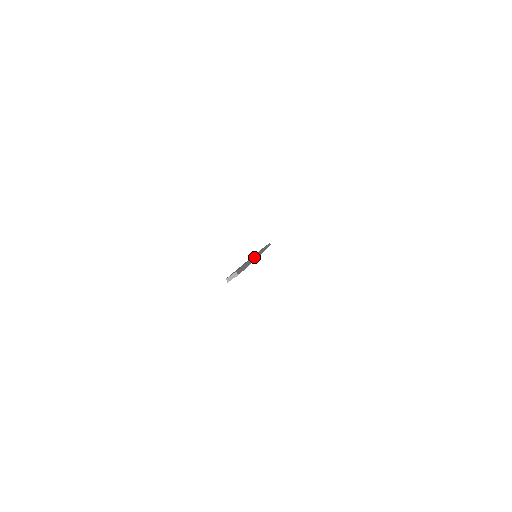
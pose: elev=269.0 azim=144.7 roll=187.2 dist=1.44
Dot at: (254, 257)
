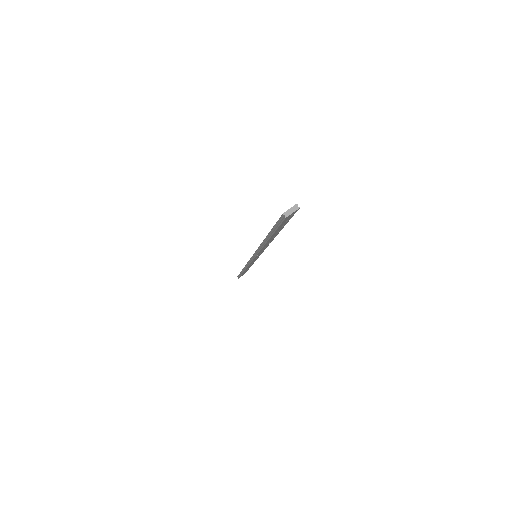
Dot at: occluded
